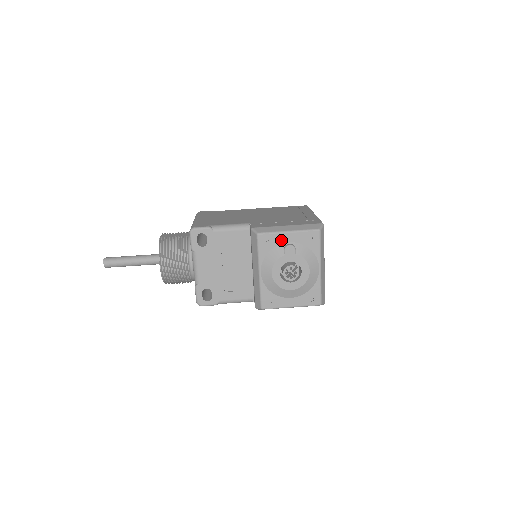
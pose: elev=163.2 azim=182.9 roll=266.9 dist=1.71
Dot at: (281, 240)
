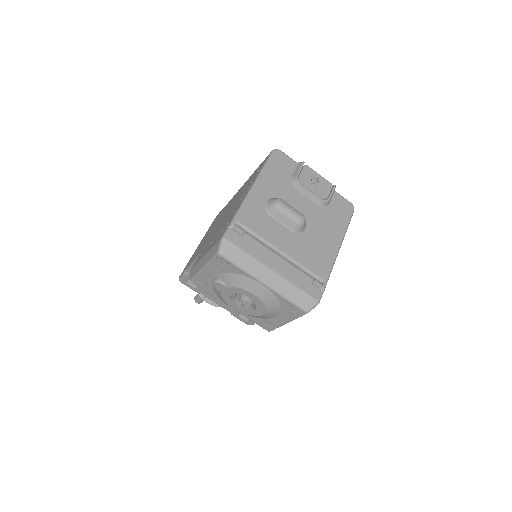
Dot at: (208, 278)
